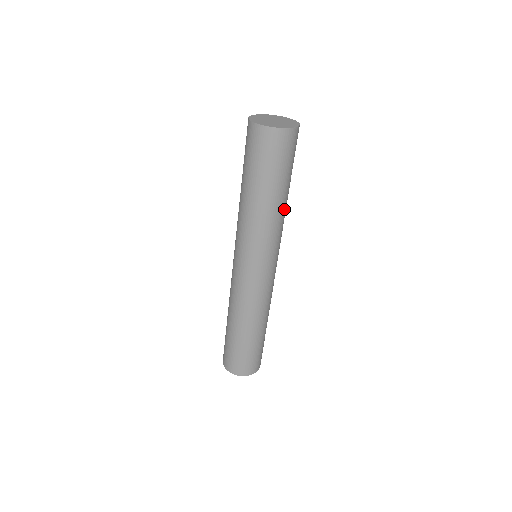
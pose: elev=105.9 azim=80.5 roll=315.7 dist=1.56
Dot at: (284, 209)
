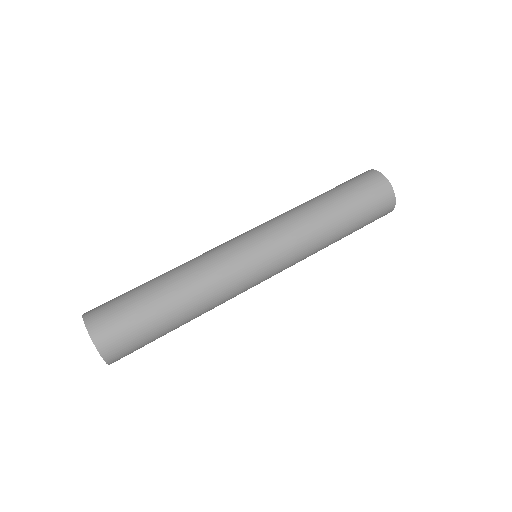
Dot at: (325, 232)
